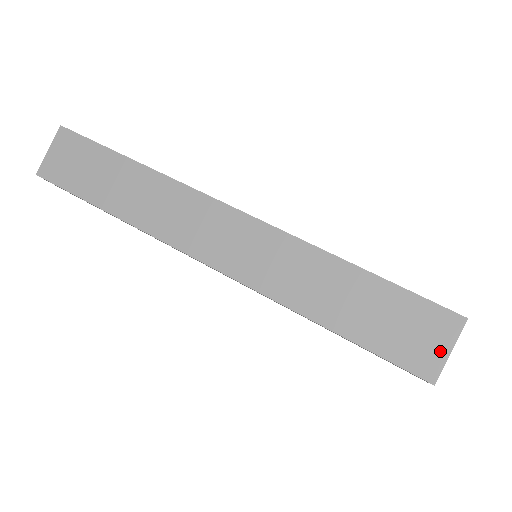
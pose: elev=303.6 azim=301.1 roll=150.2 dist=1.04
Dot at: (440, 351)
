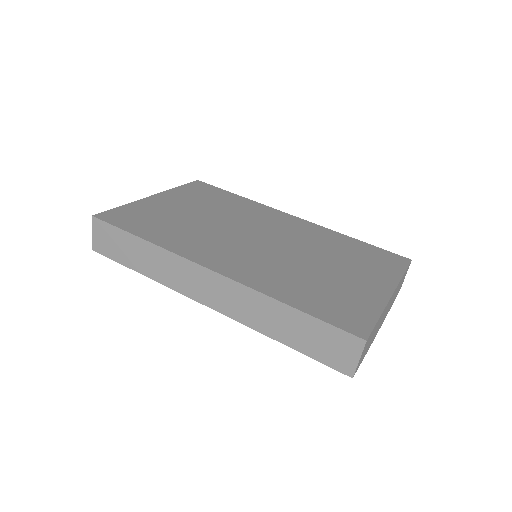
Dot at: (353, 359)
